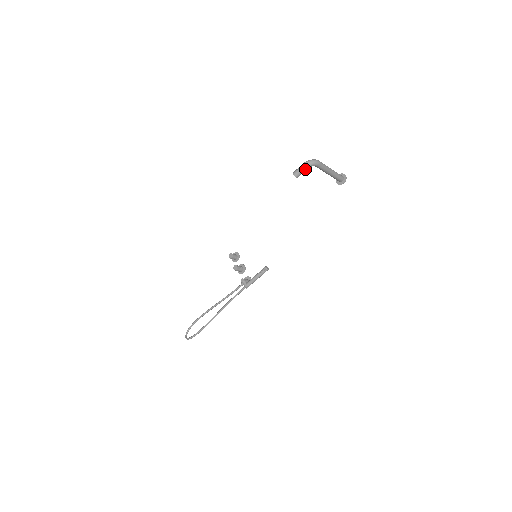
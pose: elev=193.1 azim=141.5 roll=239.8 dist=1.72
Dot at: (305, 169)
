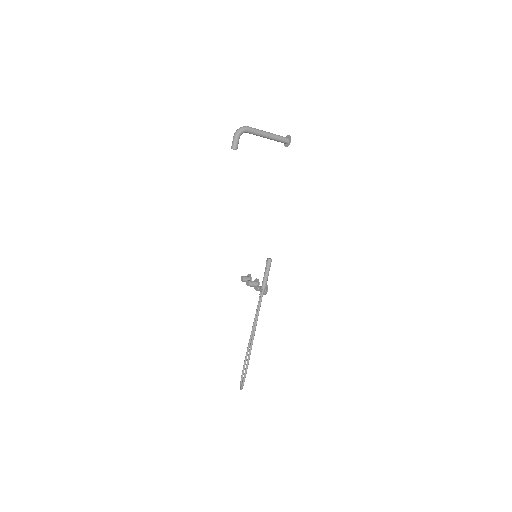
Dot at: (238, 137)
